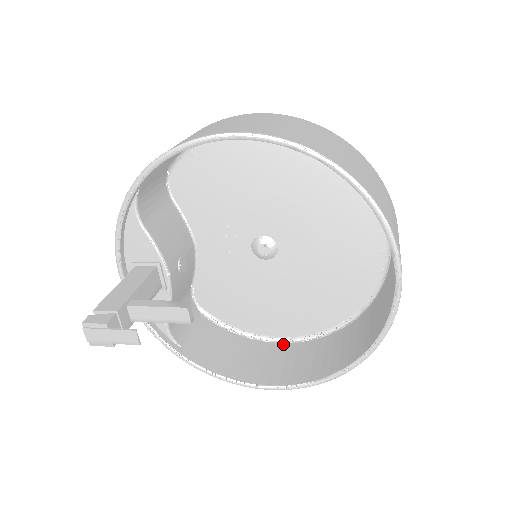
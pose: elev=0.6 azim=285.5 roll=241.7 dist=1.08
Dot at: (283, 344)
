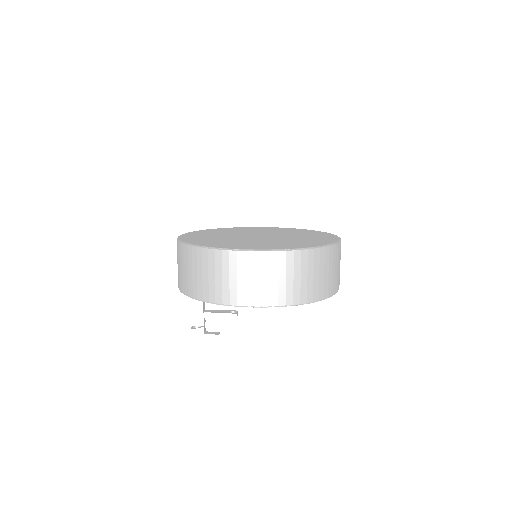
Dot at: occluded
